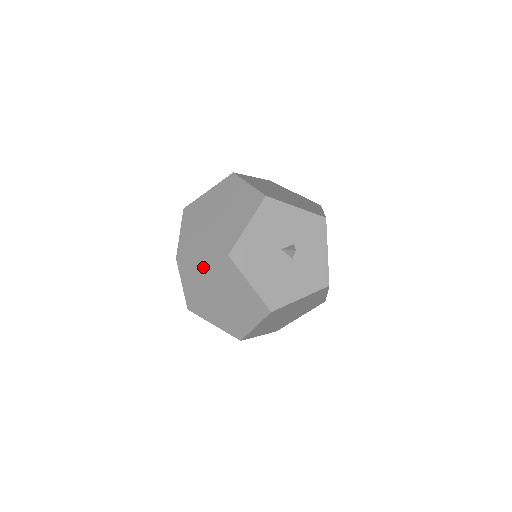
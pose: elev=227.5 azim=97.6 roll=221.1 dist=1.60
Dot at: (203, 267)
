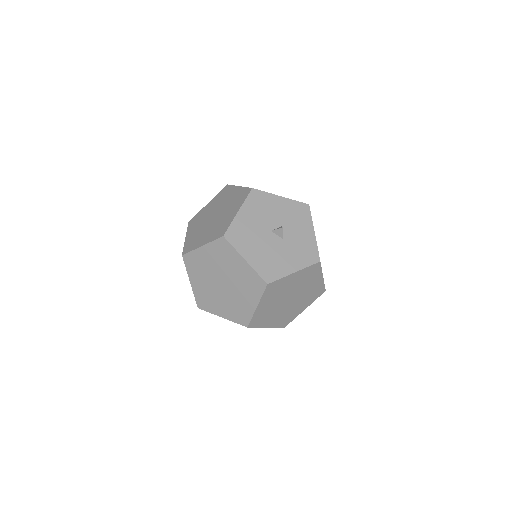
Dot at: (205, 256)
